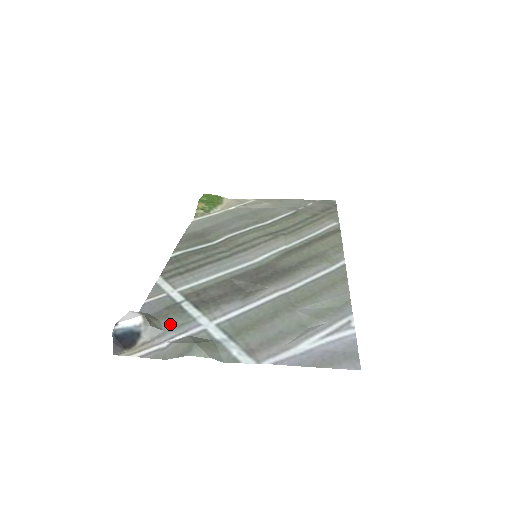
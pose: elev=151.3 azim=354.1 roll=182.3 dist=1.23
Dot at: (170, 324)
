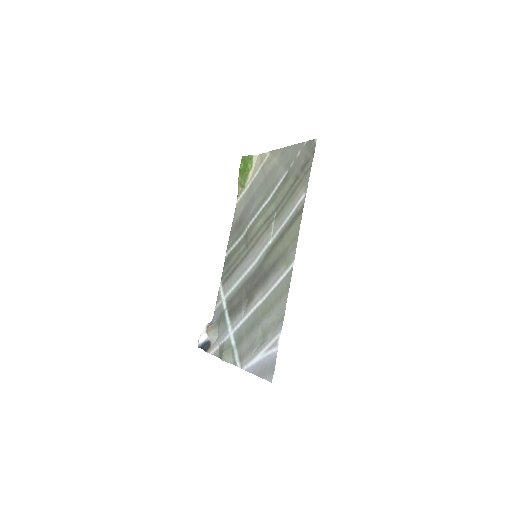
Dot at: (220, 331)
